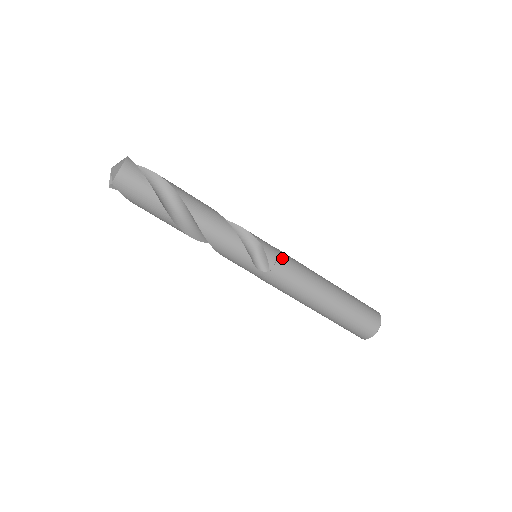
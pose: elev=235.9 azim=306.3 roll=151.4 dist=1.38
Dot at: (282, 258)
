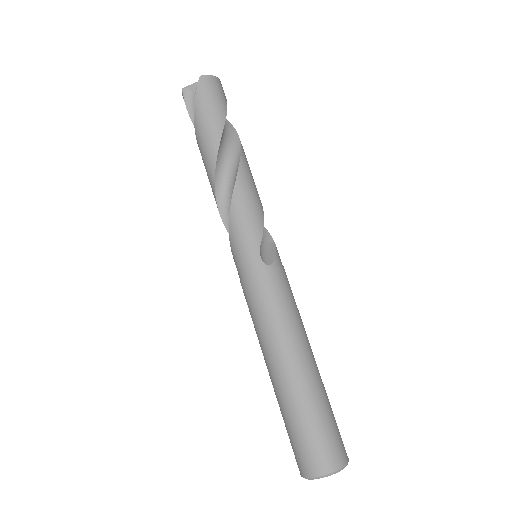
Dot at: occluded
